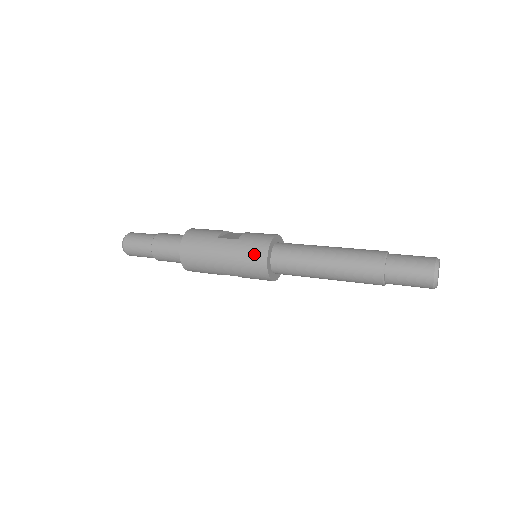
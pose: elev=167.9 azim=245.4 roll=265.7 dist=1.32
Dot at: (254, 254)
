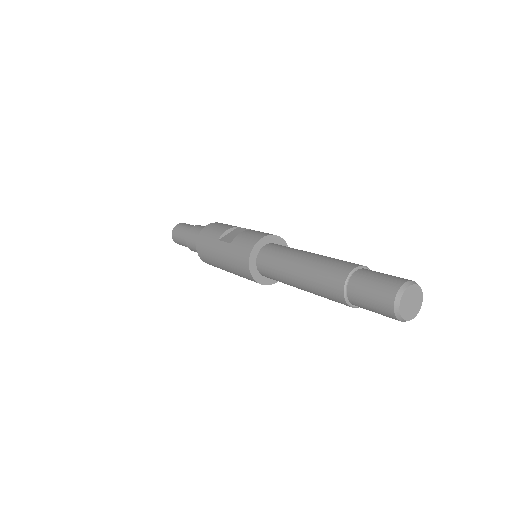
Dot at: (240, 262)
